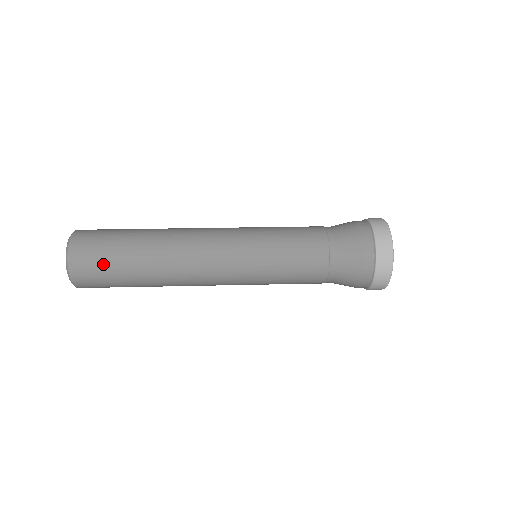
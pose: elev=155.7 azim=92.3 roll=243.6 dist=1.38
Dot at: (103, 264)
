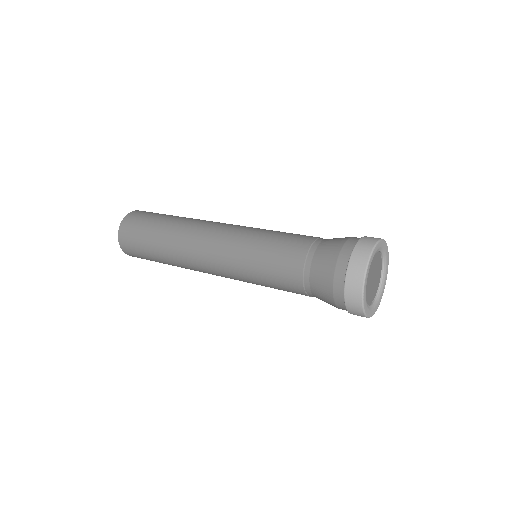
Dot at: (143, 257)
